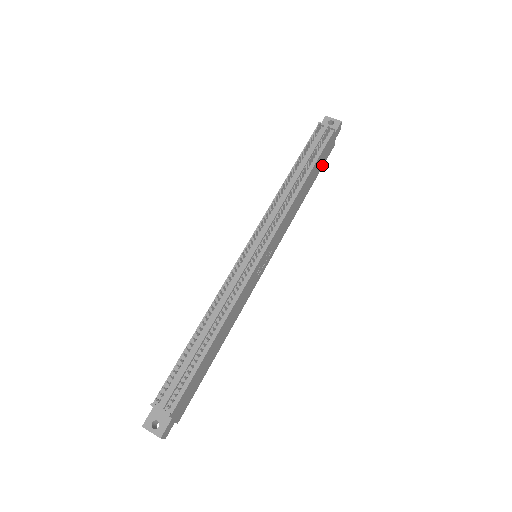
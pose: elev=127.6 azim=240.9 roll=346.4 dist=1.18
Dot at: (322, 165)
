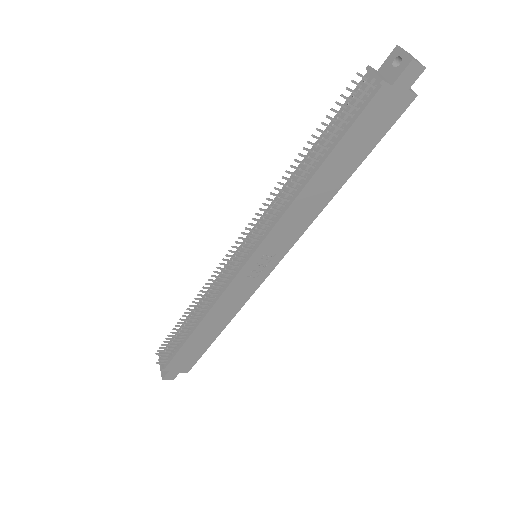
Dot at: (378, 137)
